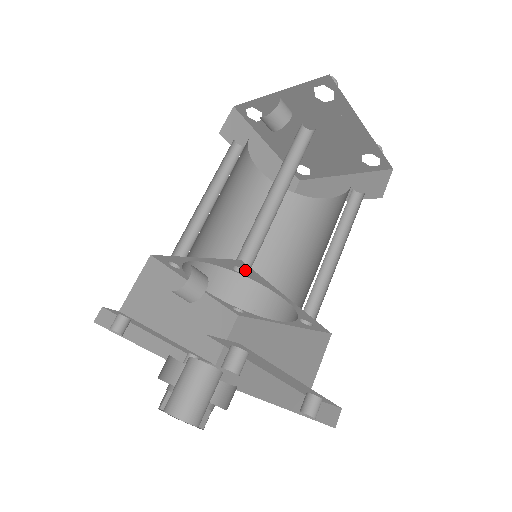
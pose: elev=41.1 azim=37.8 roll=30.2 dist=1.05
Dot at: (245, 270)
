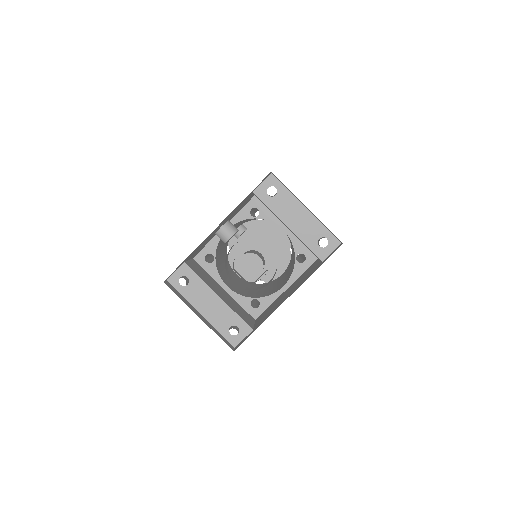
Dot at: occluded
